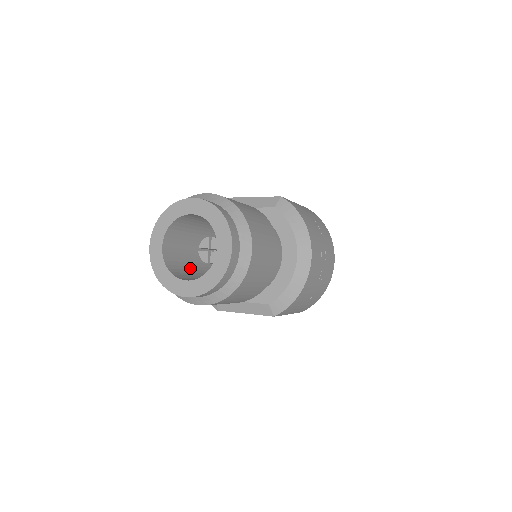
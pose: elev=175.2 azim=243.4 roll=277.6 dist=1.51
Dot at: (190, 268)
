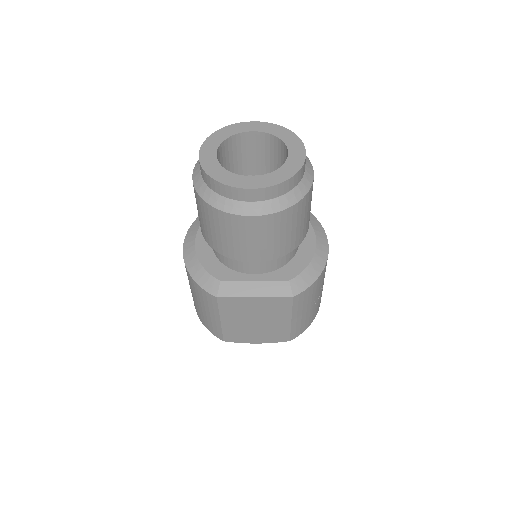
Dot at: occluded
